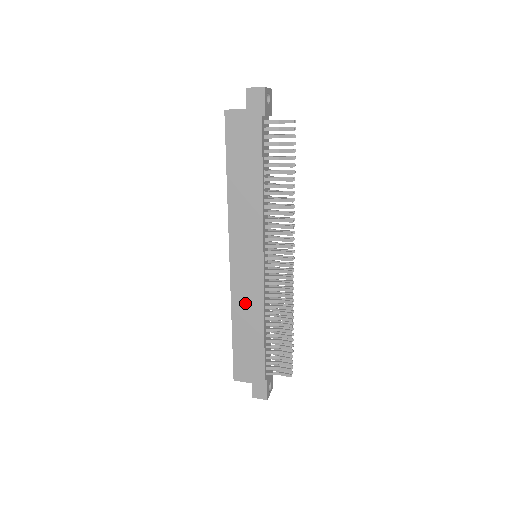
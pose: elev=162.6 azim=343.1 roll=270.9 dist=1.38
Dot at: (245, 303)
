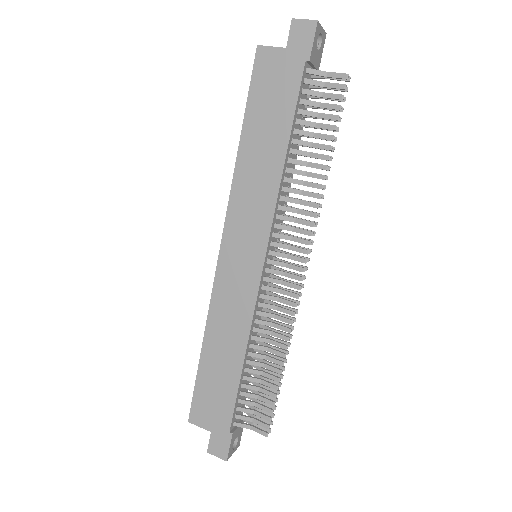
Dot at: (227, 317)
